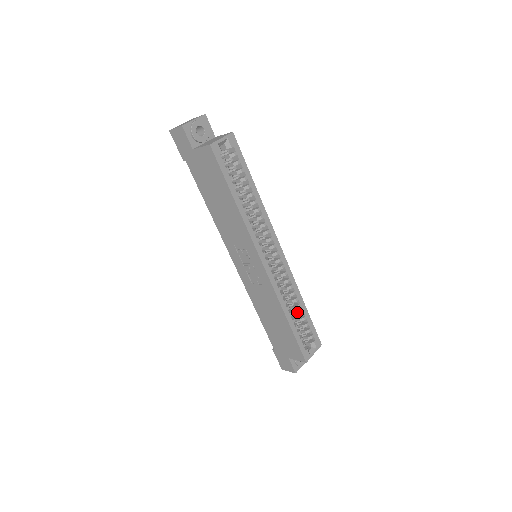
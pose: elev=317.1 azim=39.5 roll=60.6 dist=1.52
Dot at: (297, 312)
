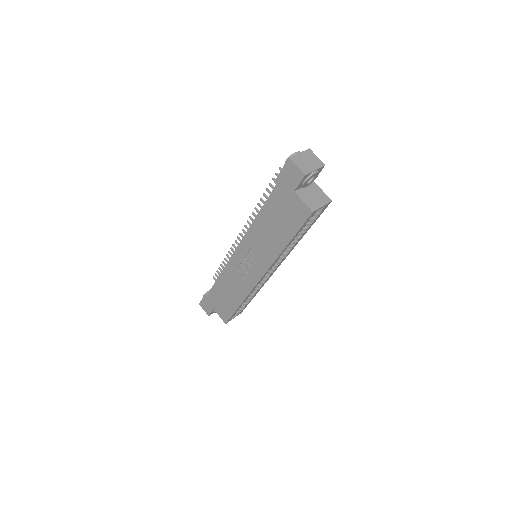
Dot at: occluded
